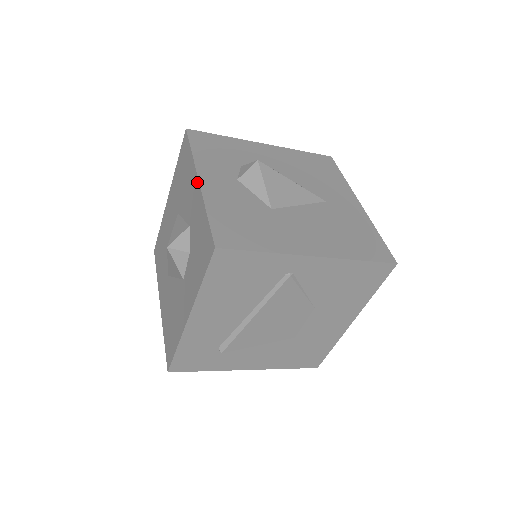
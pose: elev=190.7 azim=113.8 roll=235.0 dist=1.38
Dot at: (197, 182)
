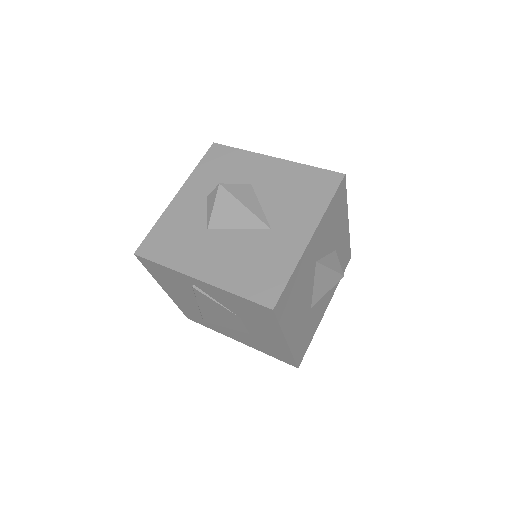
Dot at: (177, 196)
